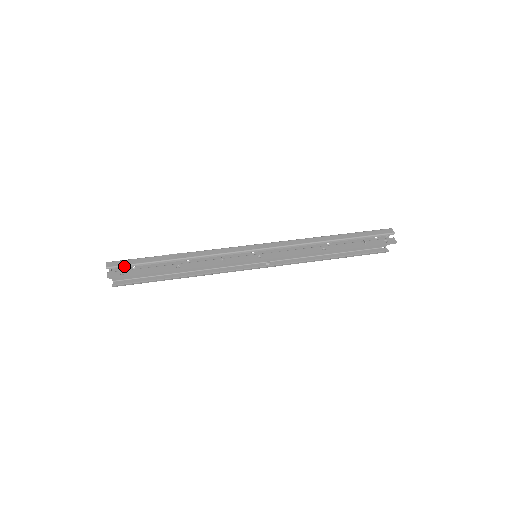
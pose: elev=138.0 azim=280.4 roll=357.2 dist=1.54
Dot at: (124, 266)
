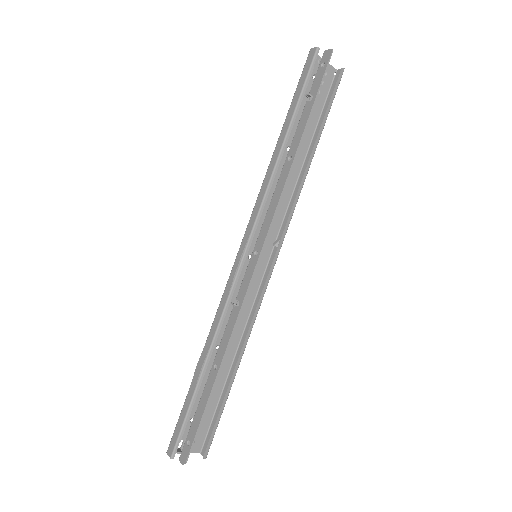
Dot at: (180, 435)
